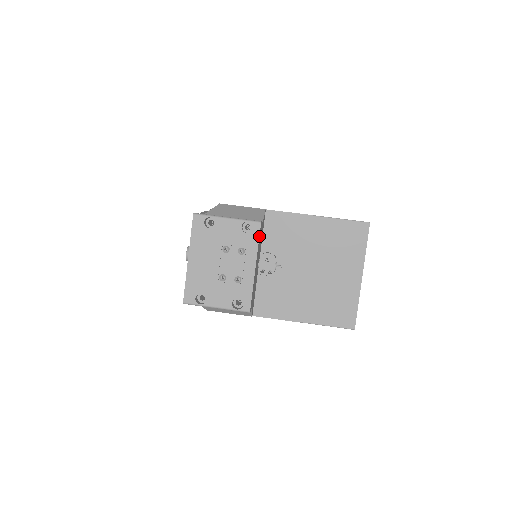
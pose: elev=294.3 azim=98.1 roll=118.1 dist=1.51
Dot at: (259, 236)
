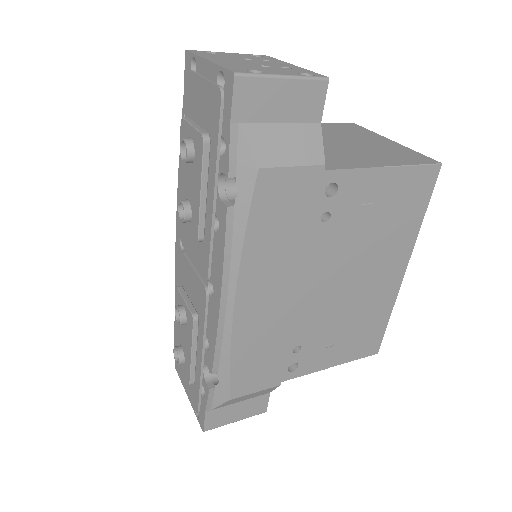
Dot at: occluded
